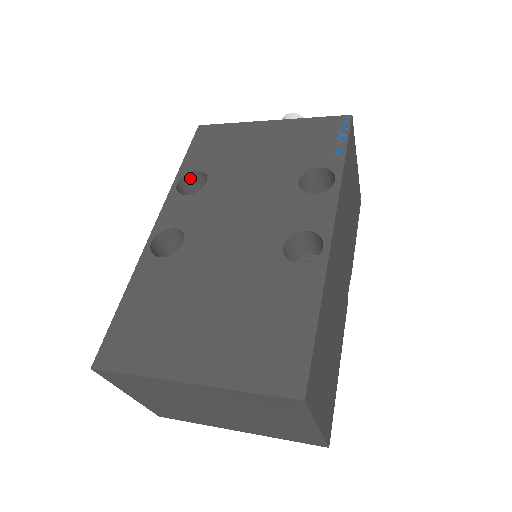
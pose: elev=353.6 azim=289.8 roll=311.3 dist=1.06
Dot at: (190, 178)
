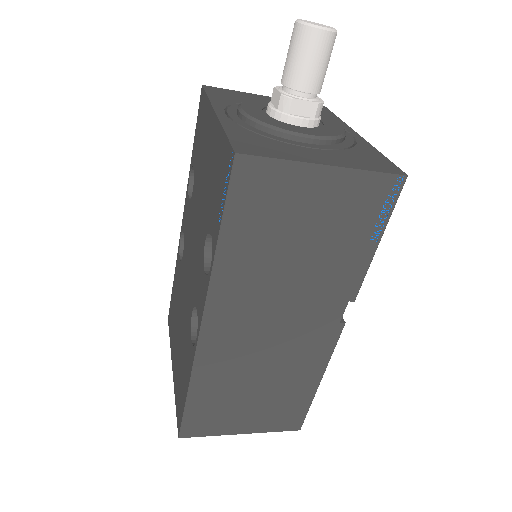
Dot at: occluded
